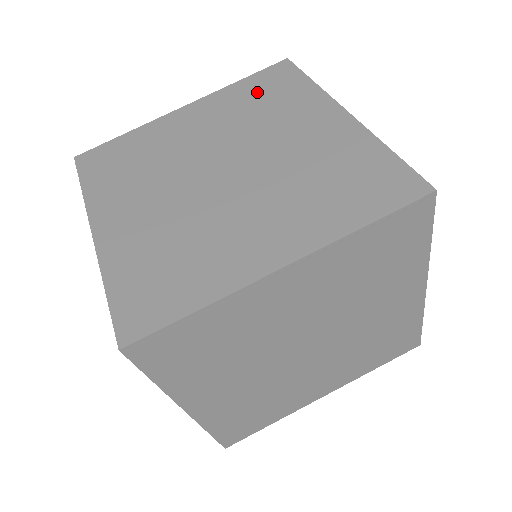
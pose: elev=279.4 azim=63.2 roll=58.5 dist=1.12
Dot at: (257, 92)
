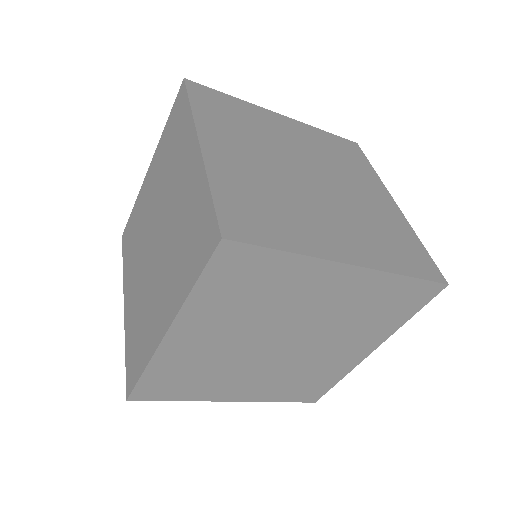
Dot at: (170, 135)
